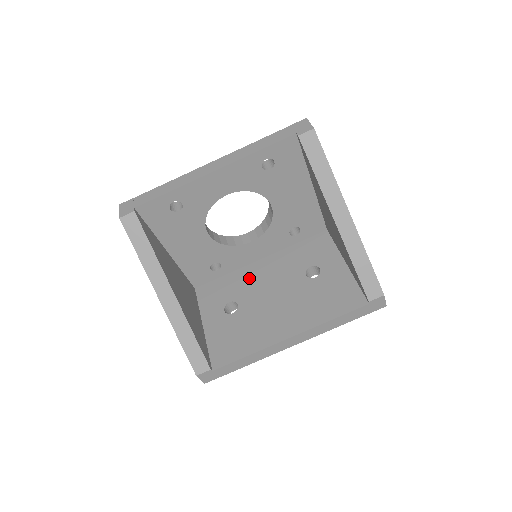
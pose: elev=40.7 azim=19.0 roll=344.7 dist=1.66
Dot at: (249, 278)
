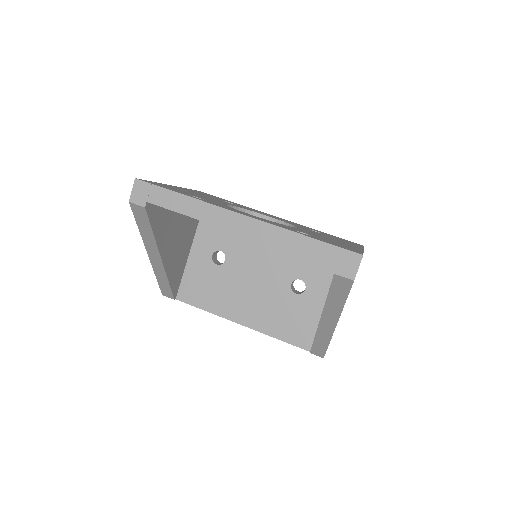
Dot at: (249, 242)
